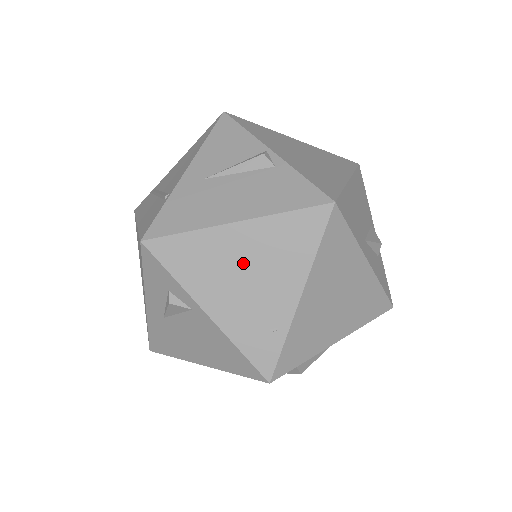
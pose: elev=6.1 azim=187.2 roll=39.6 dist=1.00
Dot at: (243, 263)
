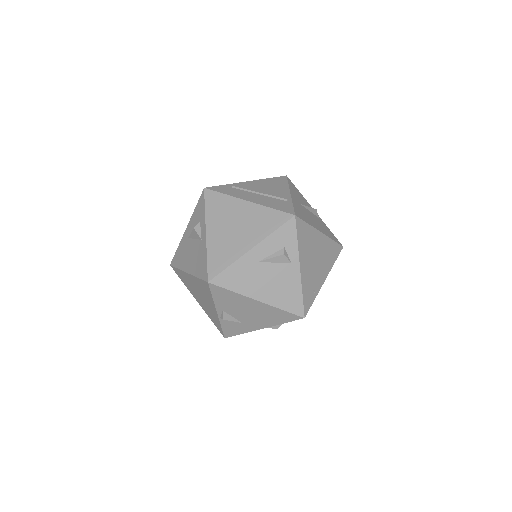
Dot at: (317, 252)
